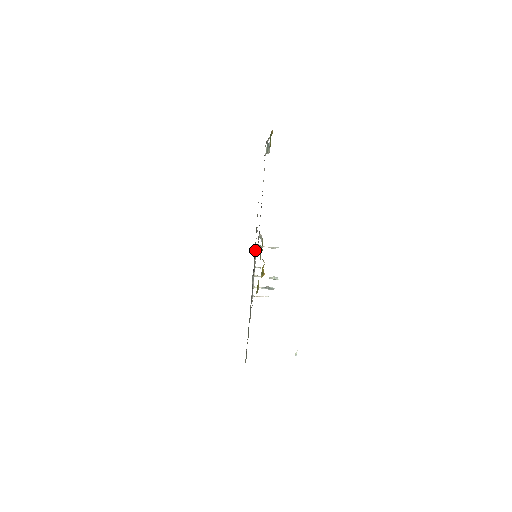
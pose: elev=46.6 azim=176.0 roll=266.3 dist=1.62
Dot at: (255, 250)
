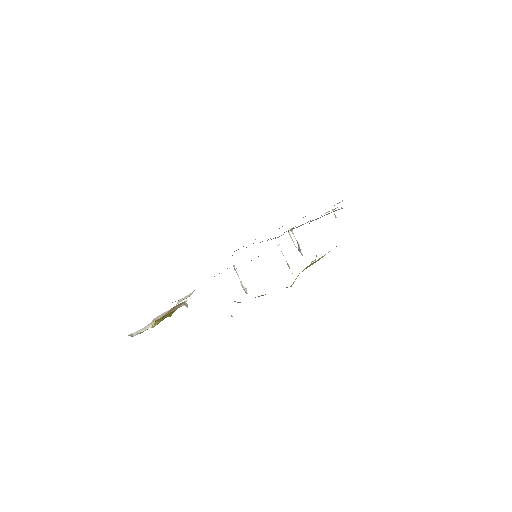
Dot at: (328, 213)
